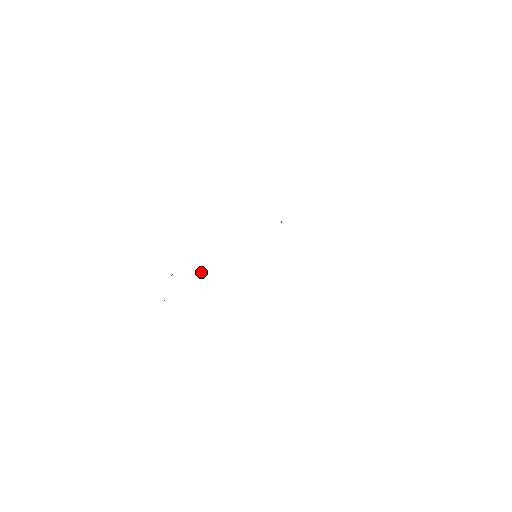
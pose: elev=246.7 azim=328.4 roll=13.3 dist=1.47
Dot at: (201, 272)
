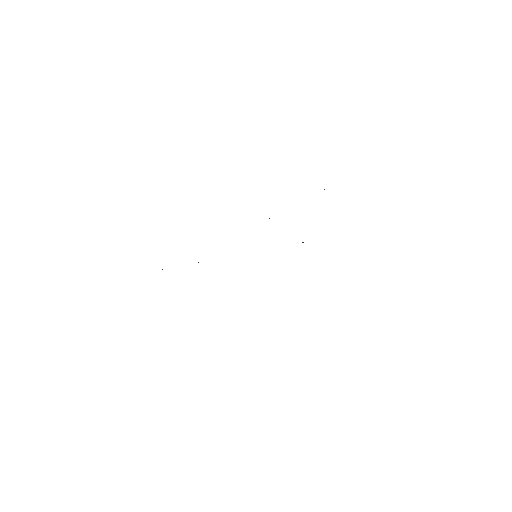
Dot at: occluded
